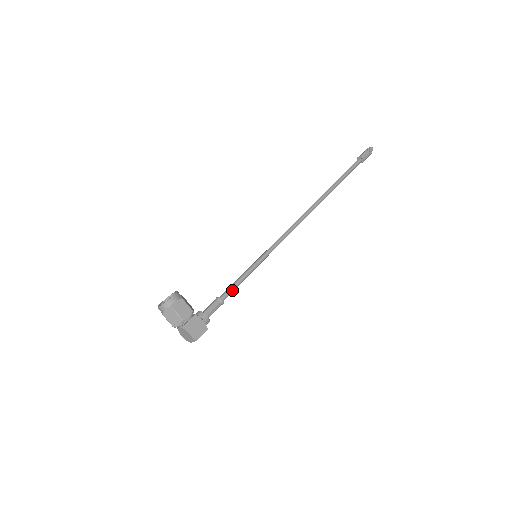
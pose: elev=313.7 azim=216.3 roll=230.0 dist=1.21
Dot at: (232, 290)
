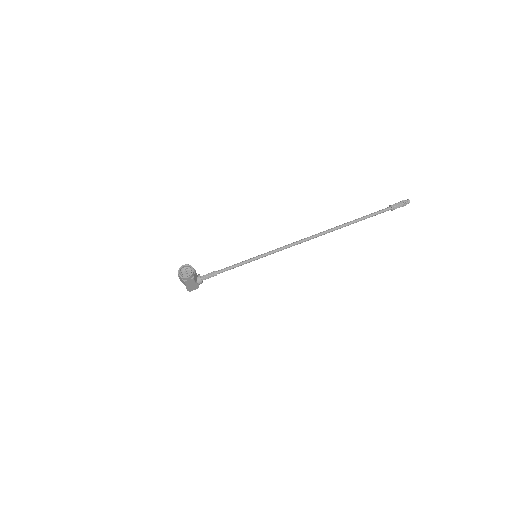
Dot at: occluded
